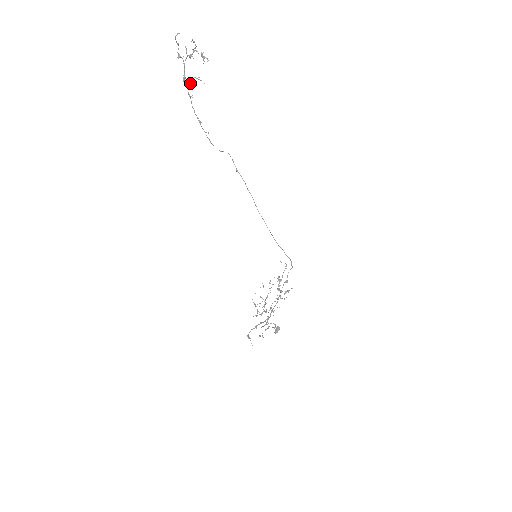
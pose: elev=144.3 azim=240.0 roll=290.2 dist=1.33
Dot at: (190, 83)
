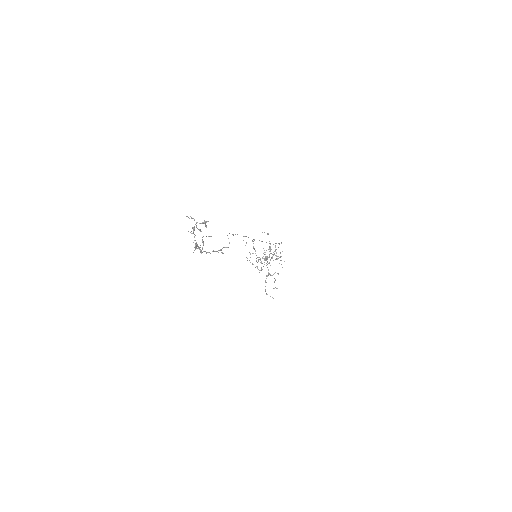
Dot at: occluded
